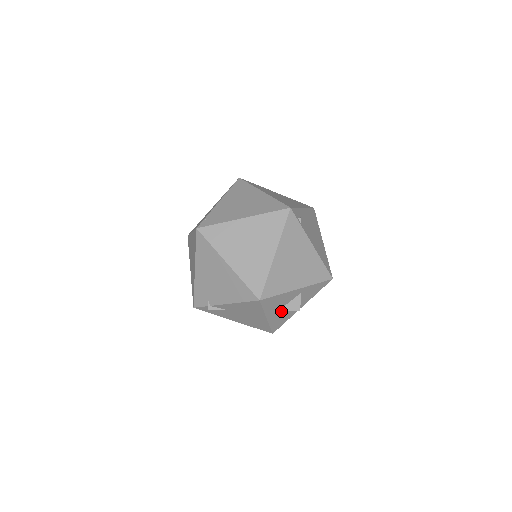
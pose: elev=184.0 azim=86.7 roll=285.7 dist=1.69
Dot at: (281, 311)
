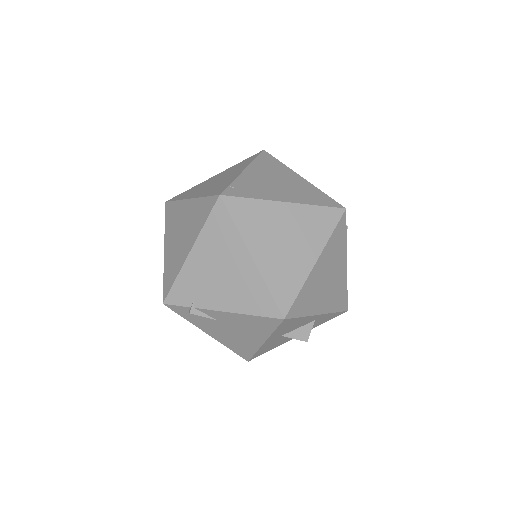
Dot at: (281, 337)
